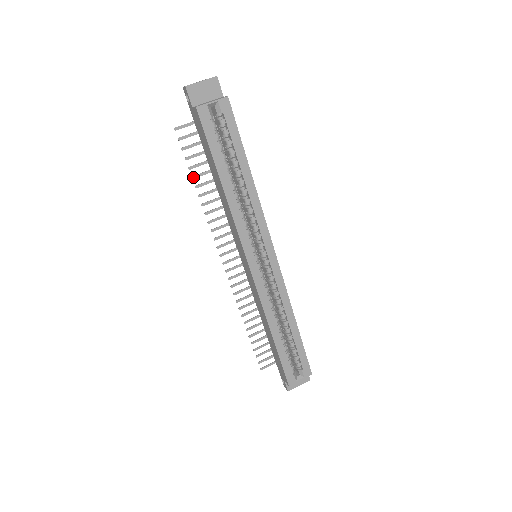
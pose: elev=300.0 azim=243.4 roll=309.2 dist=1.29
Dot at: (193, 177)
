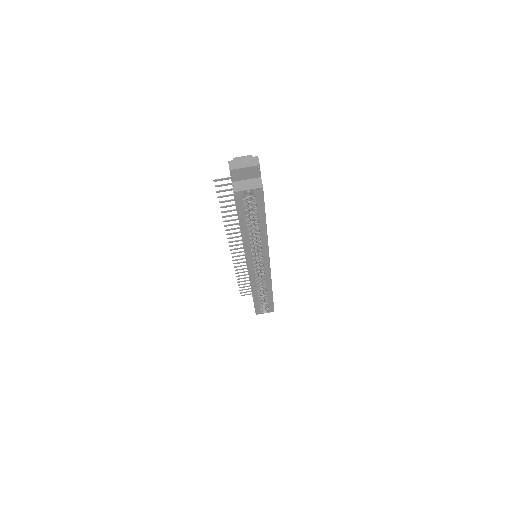
Dot at: (221, 207)
